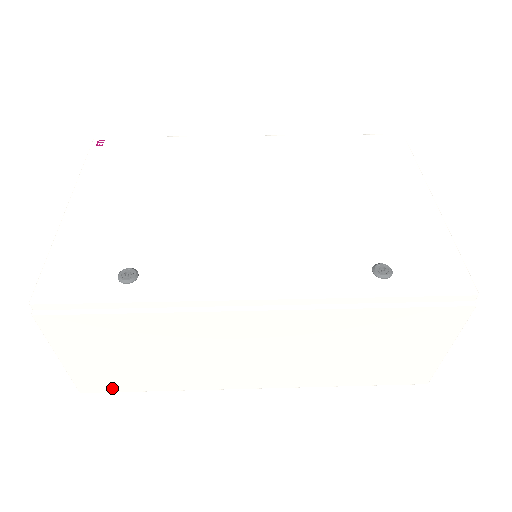
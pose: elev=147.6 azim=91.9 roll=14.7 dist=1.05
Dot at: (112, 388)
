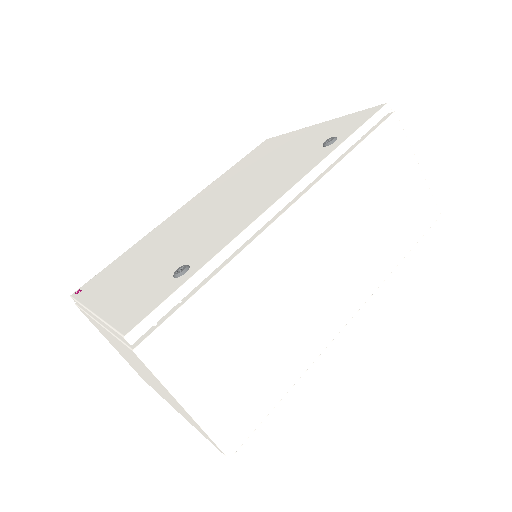
Dot at: (251, 422)
